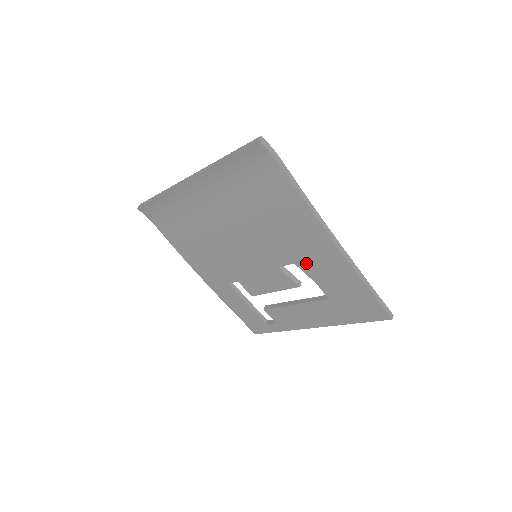
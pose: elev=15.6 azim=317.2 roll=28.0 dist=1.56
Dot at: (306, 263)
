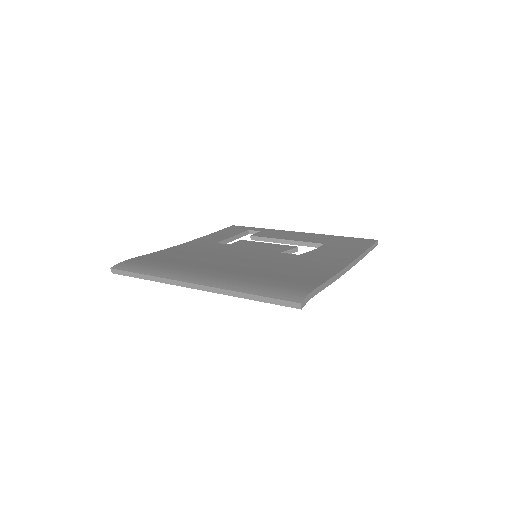
Dot at: occluded
